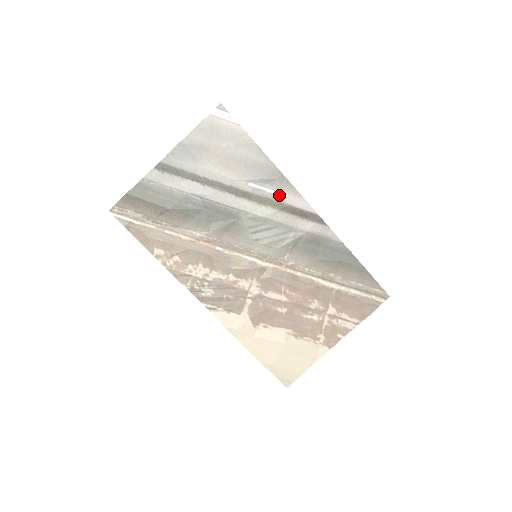
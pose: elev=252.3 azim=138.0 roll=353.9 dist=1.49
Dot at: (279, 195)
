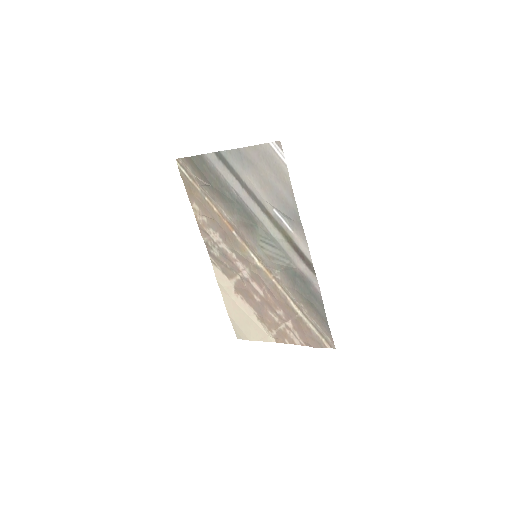
Dot at: (292, 232)
